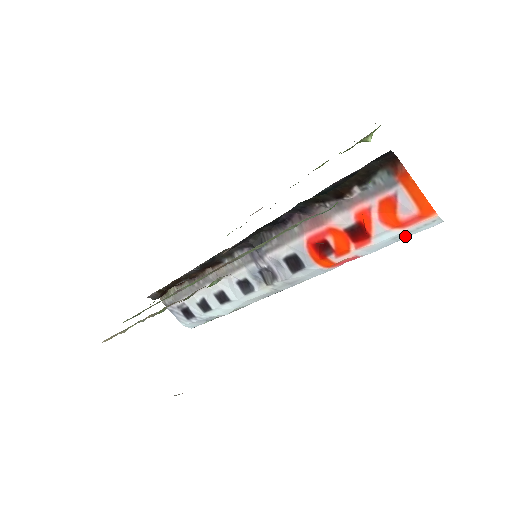
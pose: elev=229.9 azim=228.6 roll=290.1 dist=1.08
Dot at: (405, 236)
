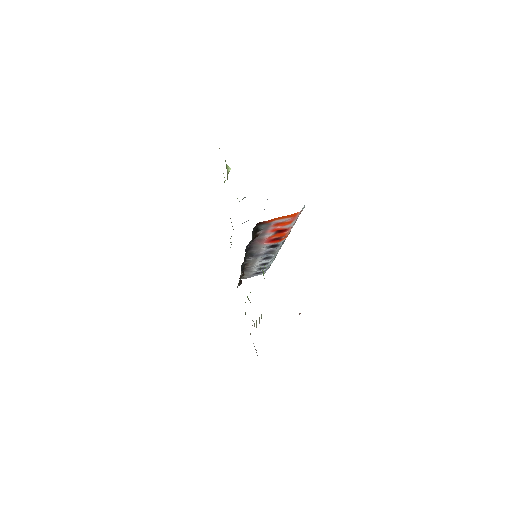
Dot at: occluded
